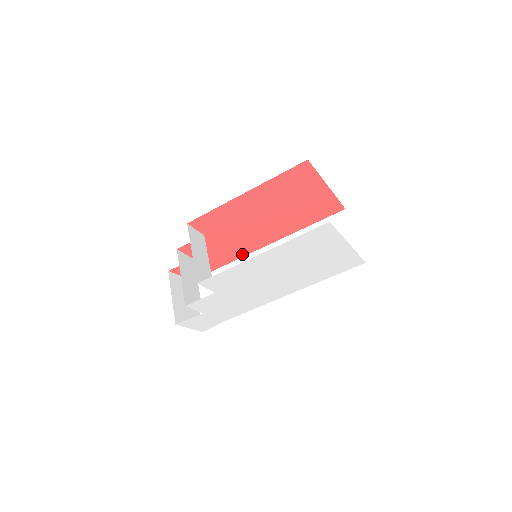
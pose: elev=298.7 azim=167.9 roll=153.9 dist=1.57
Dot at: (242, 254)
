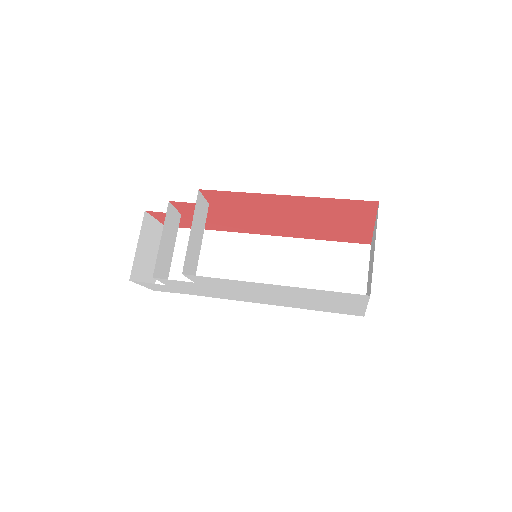
Dot at: (236, 230)
